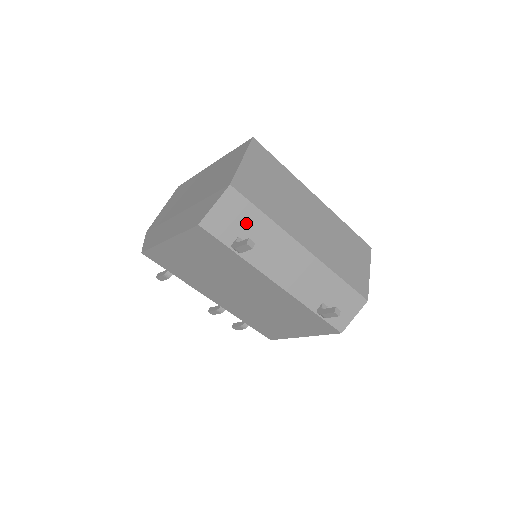
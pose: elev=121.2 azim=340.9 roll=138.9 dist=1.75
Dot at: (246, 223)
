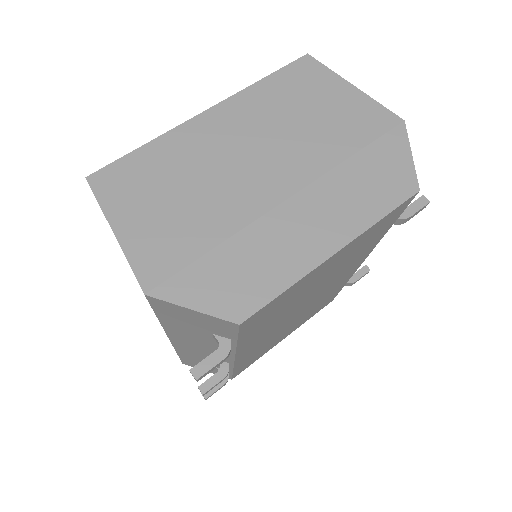
Dot at: occluded
